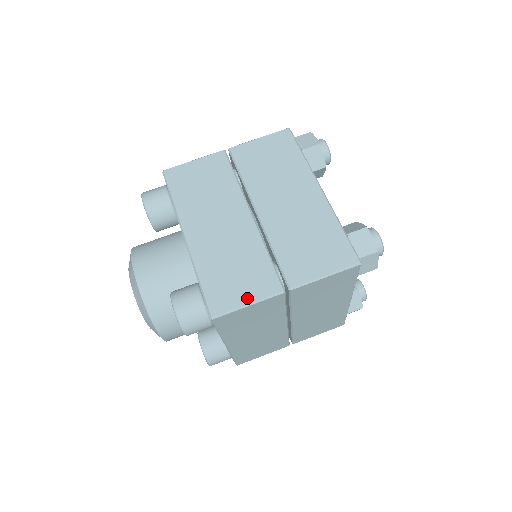
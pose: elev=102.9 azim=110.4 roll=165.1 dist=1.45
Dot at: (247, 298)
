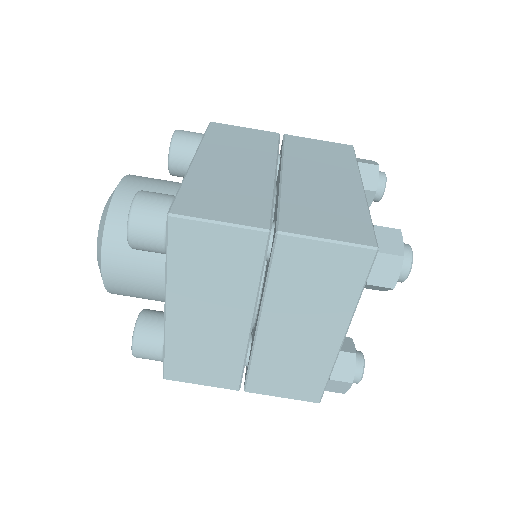
Dot at: (203, 382)
